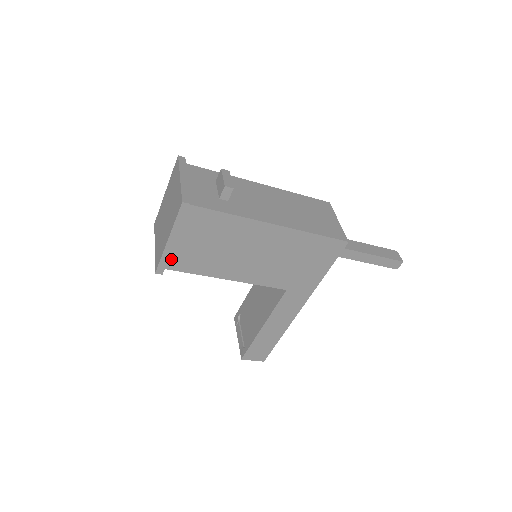
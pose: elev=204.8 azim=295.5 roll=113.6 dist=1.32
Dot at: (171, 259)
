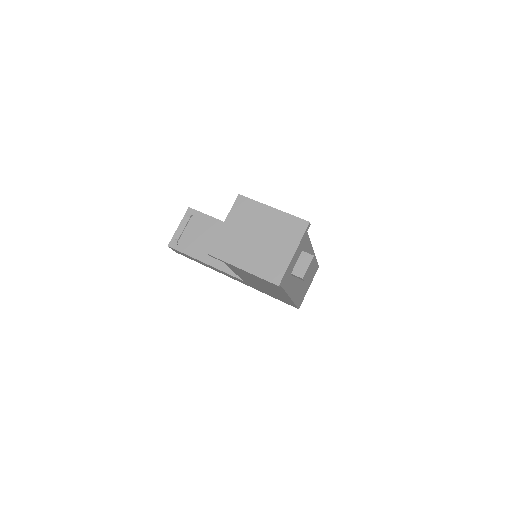
Dot at: occluded
